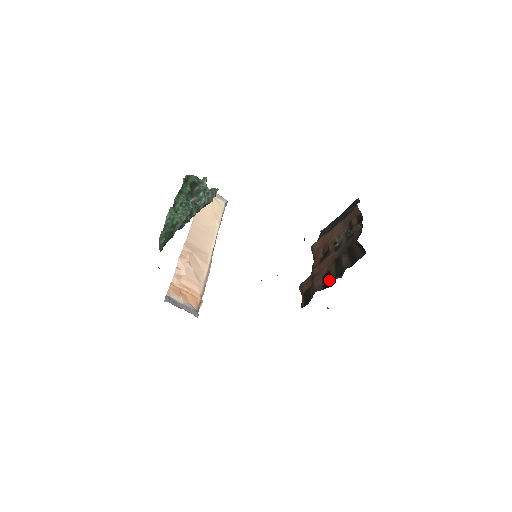
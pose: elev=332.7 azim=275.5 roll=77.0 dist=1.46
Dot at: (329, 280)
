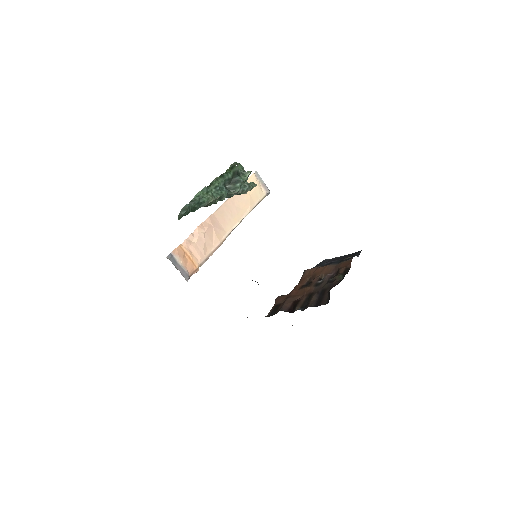
Dot at: (295, 307)
